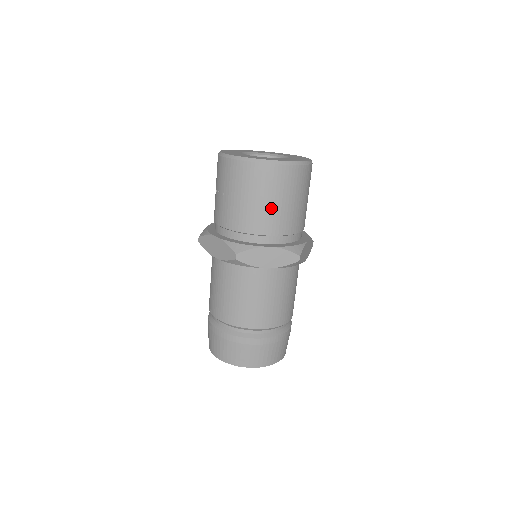
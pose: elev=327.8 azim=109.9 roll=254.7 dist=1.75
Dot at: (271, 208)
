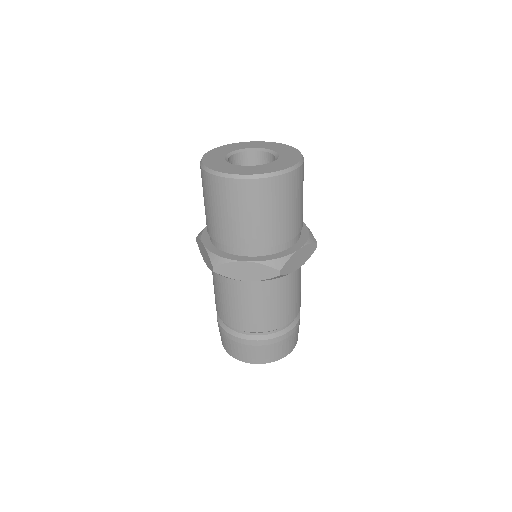
Dot at: (244, 223)
